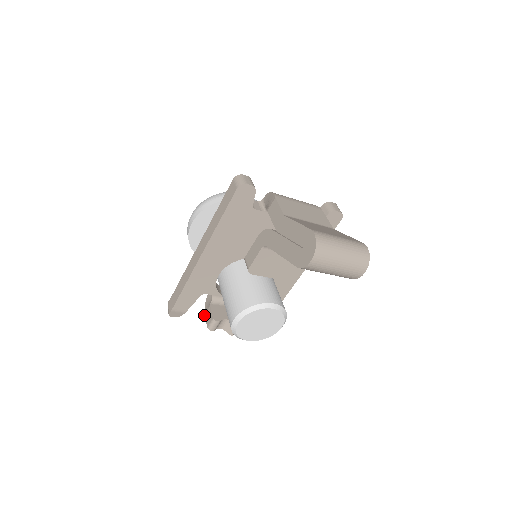
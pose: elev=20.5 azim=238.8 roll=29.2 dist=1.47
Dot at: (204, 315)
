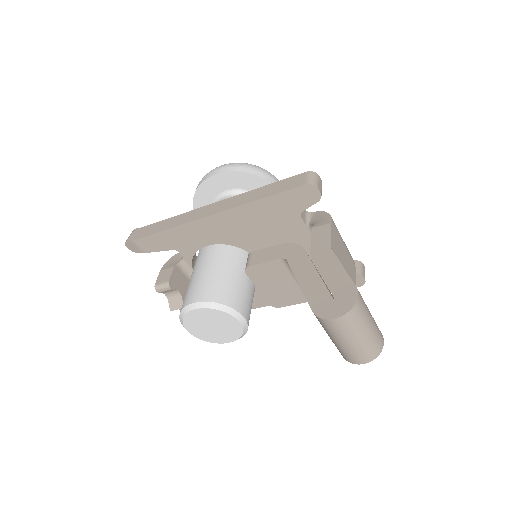
Dot at: (160, 270)
